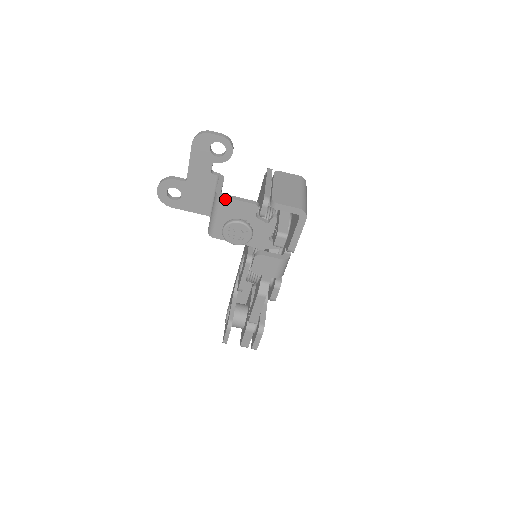
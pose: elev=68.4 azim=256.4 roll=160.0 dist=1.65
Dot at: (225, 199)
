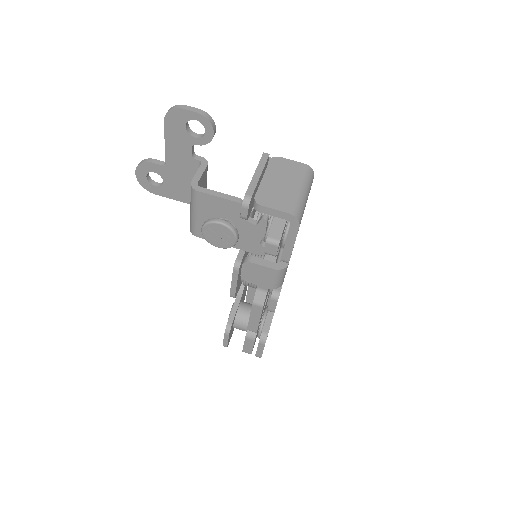
Dot at: (201, 194)
